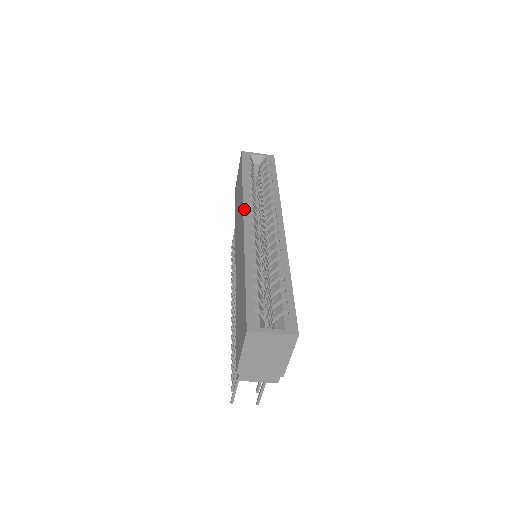
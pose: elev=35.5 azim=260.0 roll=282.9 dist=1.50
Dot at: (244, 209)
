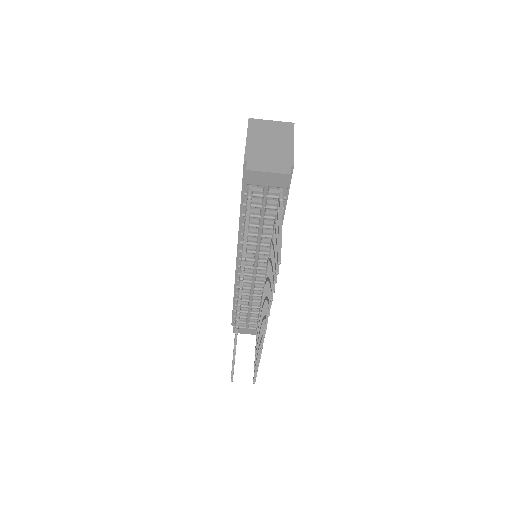
Dot at: occluded
